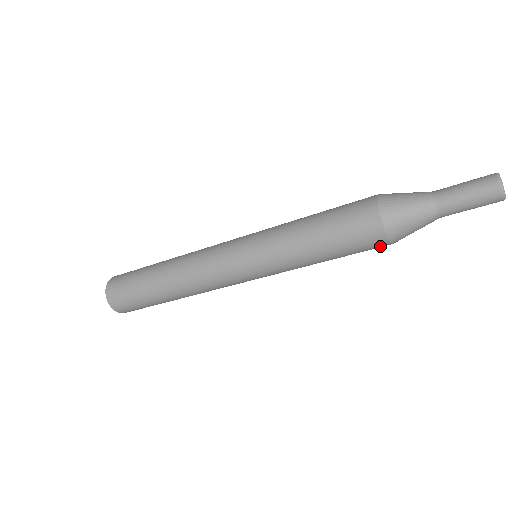
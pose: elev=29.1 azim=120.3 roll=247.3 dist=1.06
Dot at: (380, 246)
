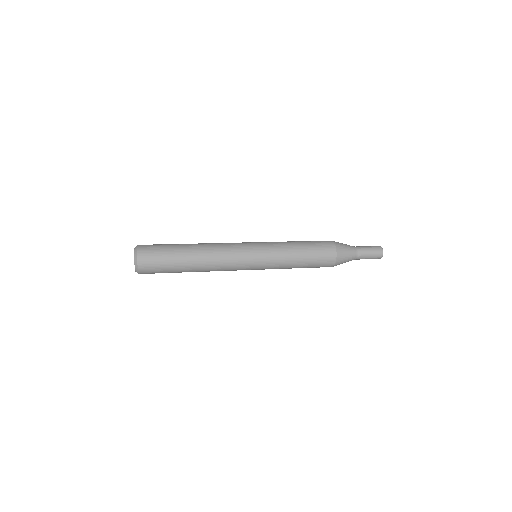
Dot at: (329, 265)
